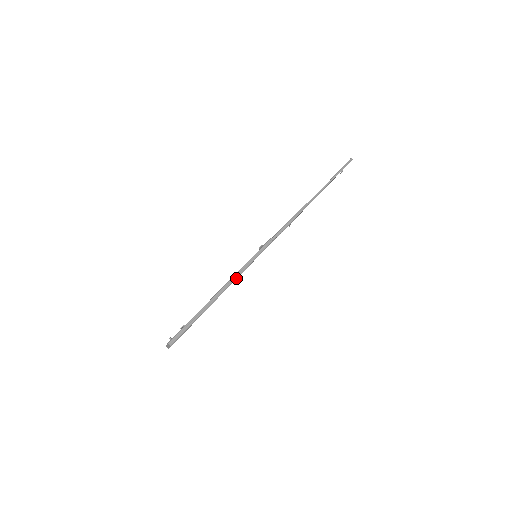
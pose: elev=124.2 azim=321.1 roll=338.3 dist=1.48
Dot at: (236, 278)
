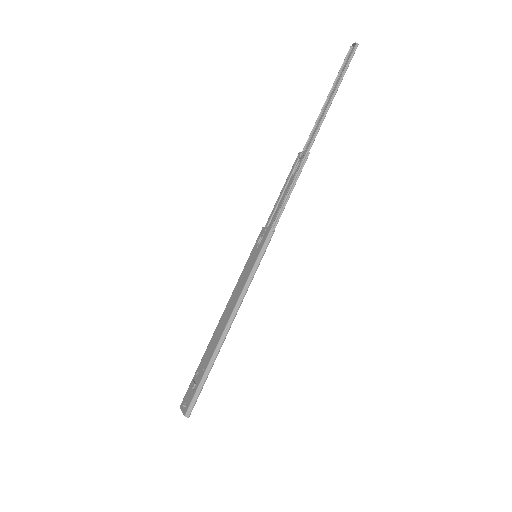
Dot at: occluded
